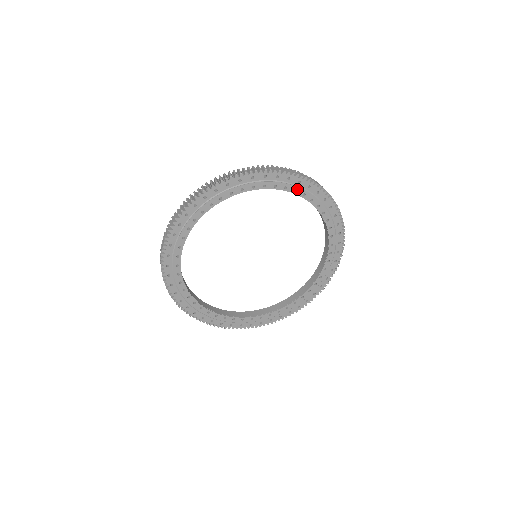
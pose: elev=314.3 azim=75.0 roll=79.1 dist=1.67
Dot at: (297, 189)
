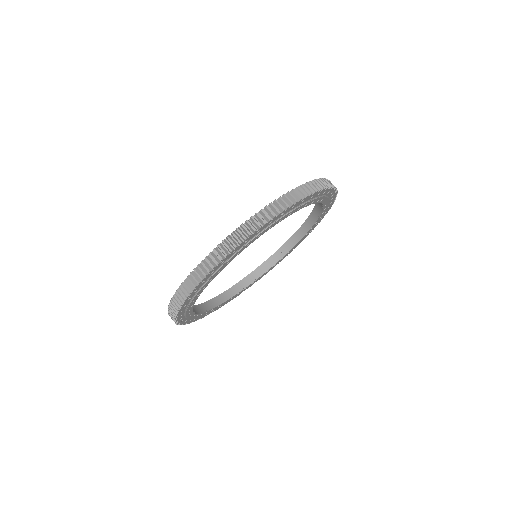
Dot at: (308, 203)
